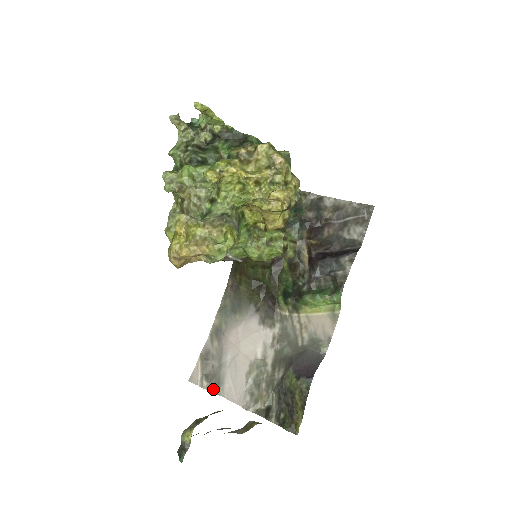
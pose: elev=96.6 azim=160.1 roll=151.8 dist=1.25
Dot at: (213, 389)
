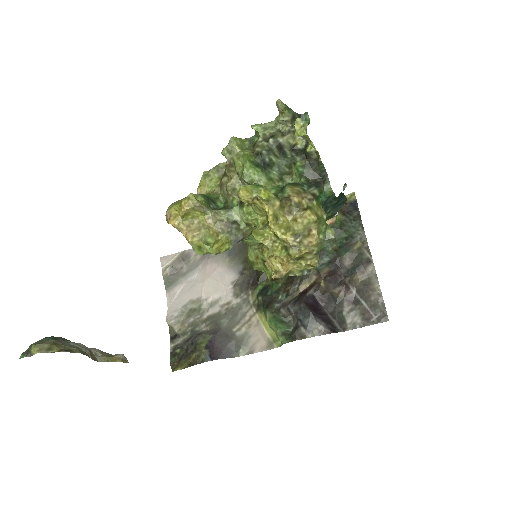
Dot at: (166, 281)
